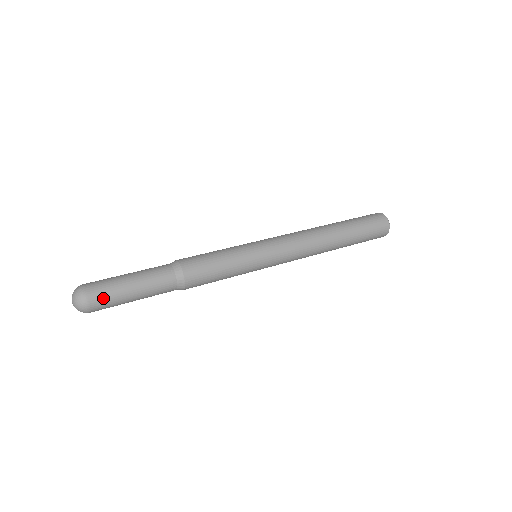
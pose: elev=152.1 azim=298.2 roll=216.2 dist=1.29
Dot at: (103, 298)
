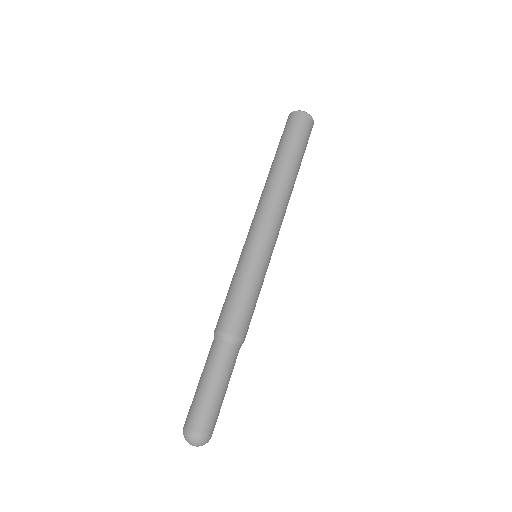
Dot at: (214, 421)
